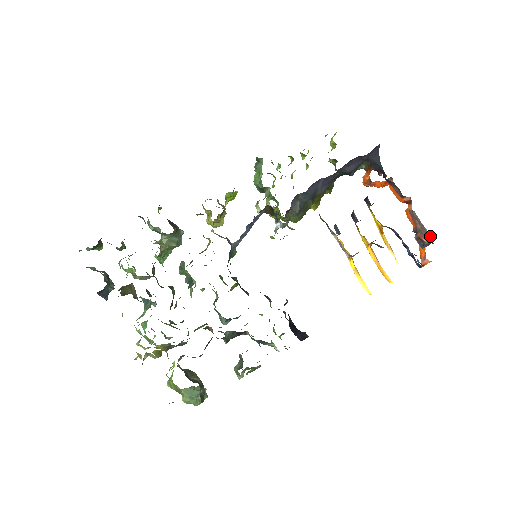
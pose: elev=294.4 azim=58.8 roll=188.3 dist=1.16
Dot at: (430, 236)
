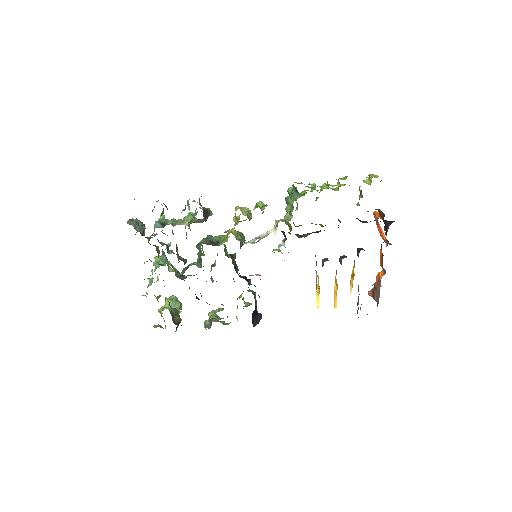
Dot at: occluded
